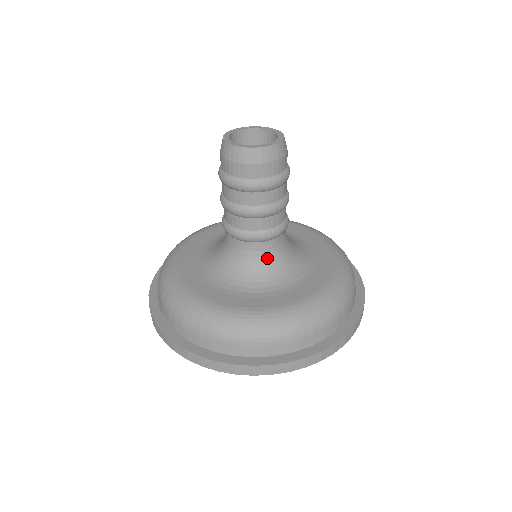
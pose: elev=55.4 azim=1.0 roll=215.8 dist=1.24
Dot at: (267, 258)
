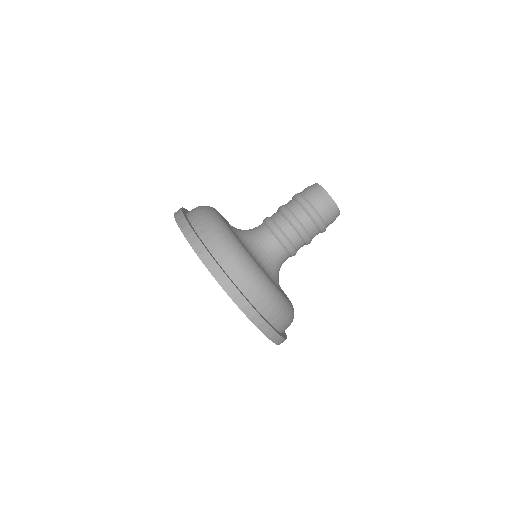
Dot at: occluded
